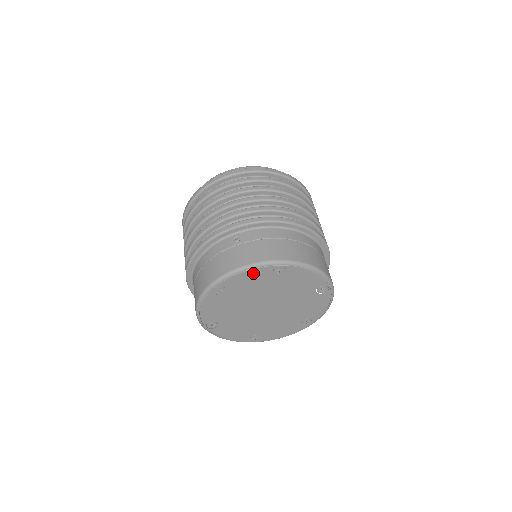
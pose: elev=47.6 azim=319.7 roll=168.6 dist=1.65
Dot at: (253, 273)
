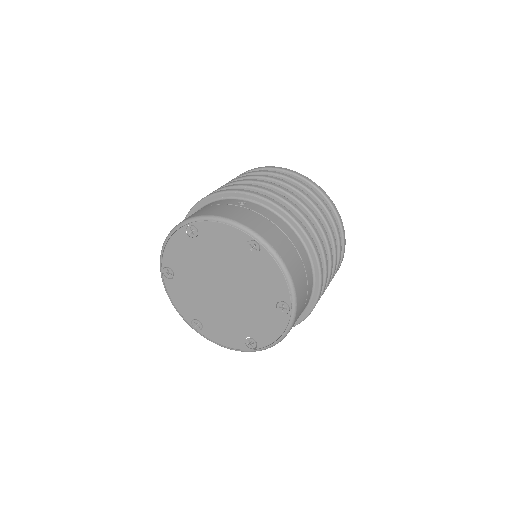
Dot at: (229, 232)
